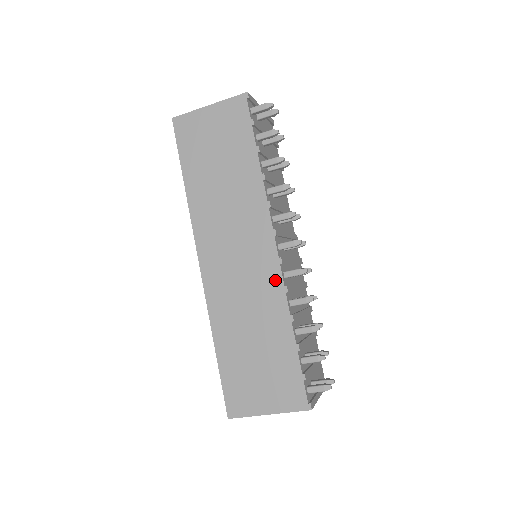
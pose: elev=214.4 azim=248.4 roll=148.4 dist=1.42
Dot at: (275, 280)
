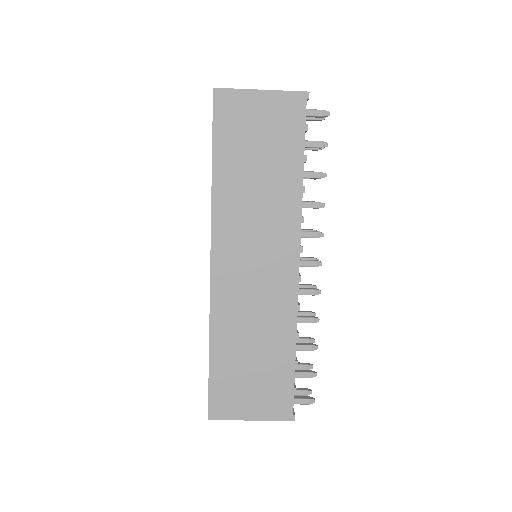
Dot at: (290, 296)
